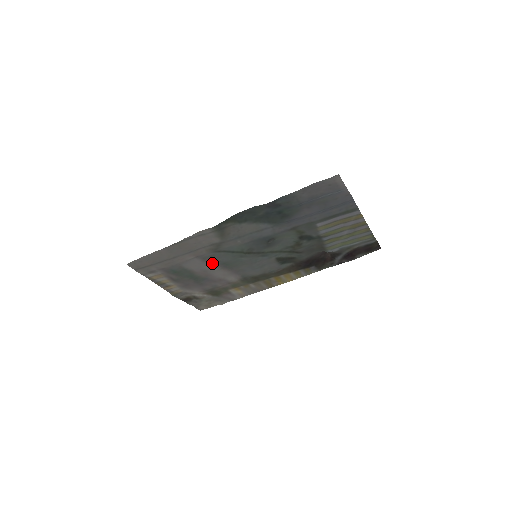
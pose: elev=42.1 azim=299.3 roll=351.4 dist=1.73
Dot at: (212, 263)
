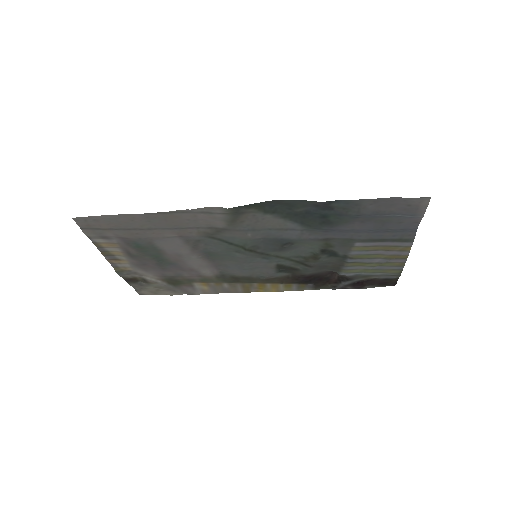
Dot at: (194, 248)
